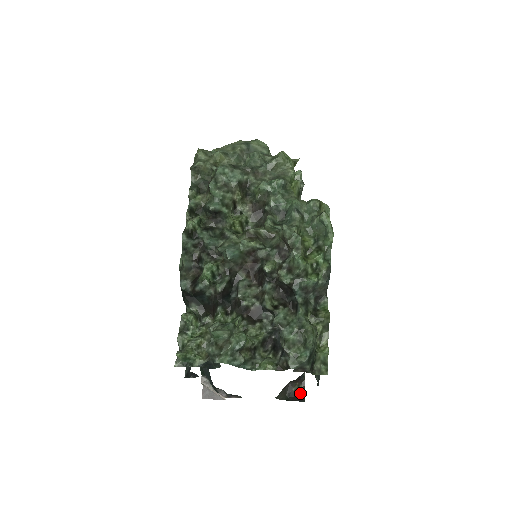
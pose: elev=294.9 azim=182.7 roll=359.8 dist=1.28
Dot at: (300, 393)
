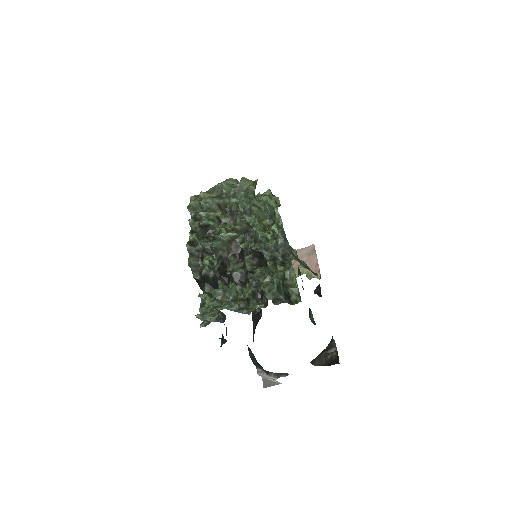
Dot at: (334, 359)
